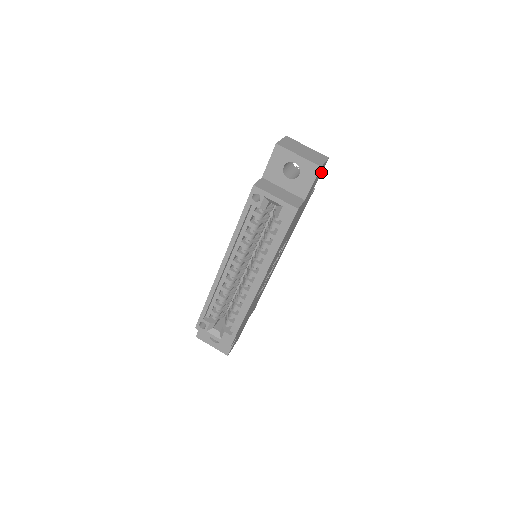
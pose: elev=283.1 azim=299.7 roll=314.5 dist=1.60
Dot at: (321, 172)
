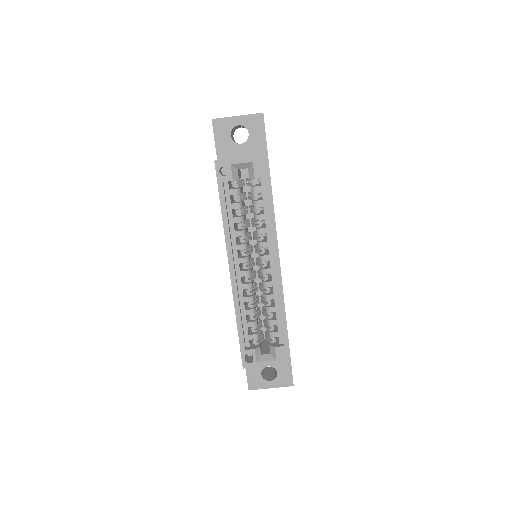
Dot at: occluded
